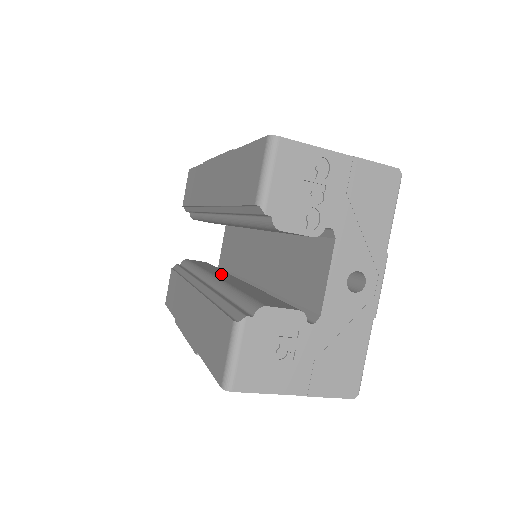
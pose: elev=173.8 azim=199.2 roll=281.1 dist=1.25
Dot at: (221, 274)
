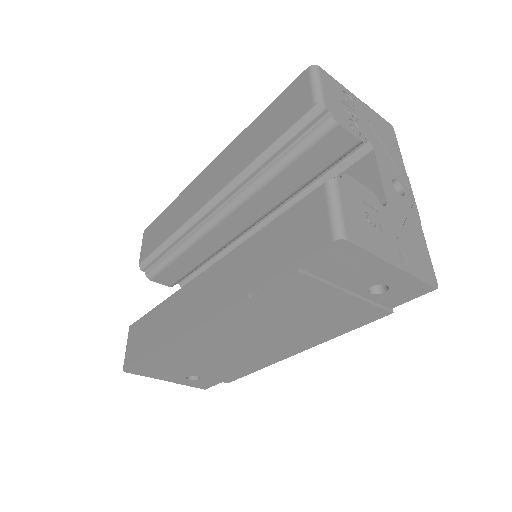
Dot at: occluded
